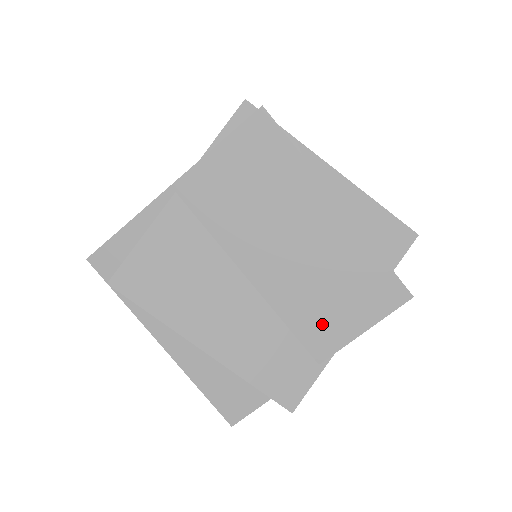
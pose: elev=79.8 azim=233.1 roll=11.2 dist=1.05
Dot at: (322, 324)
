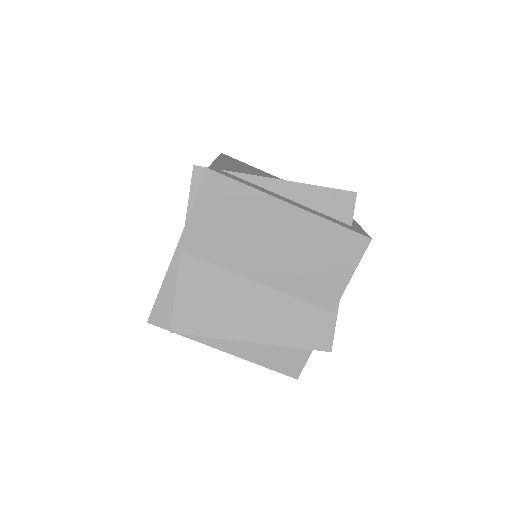
Dot at: (321, 286)
